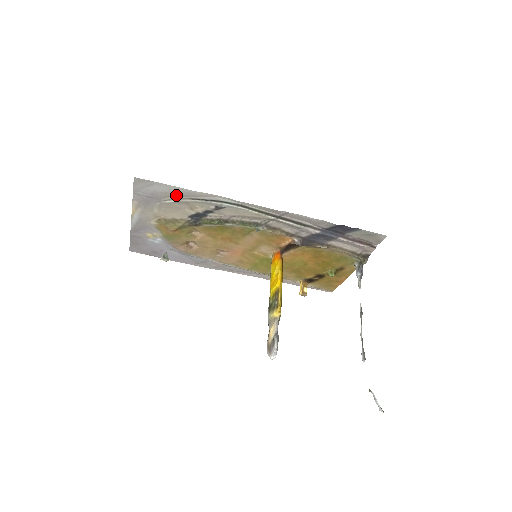
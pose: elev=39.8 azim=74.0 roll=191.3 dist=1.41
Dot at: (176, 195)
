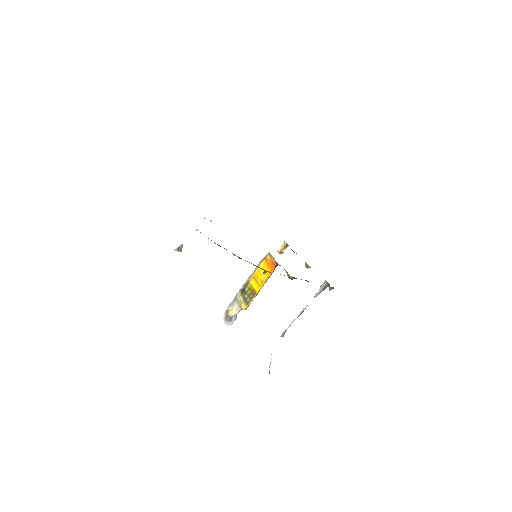
Dot at: occluded
